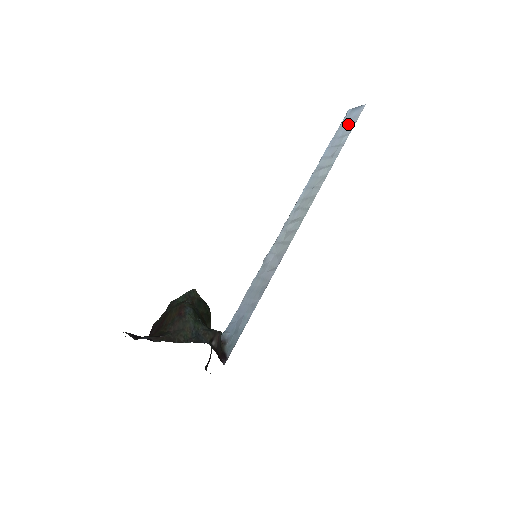
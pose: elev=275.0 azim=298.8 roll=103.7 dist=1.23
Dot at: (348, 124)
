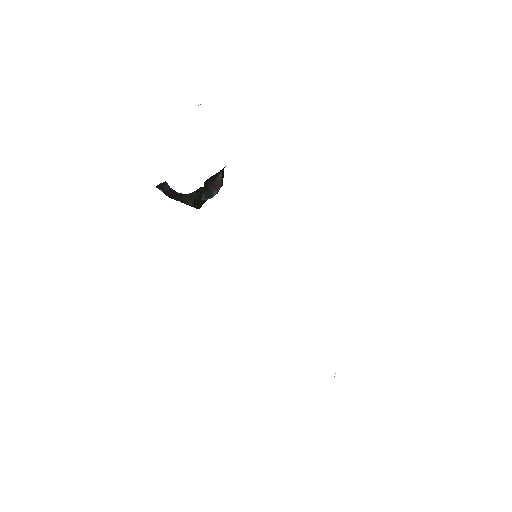
Dot at: occluded
